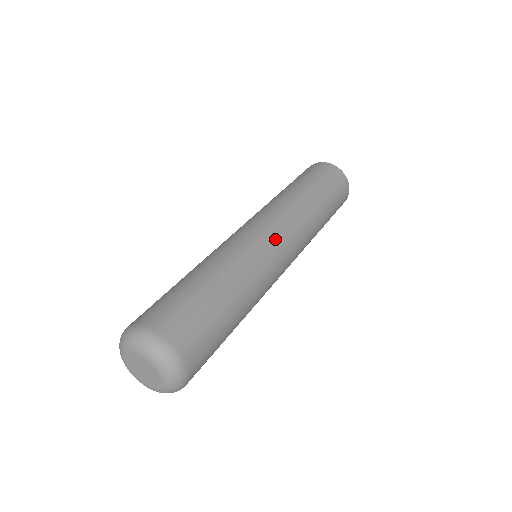
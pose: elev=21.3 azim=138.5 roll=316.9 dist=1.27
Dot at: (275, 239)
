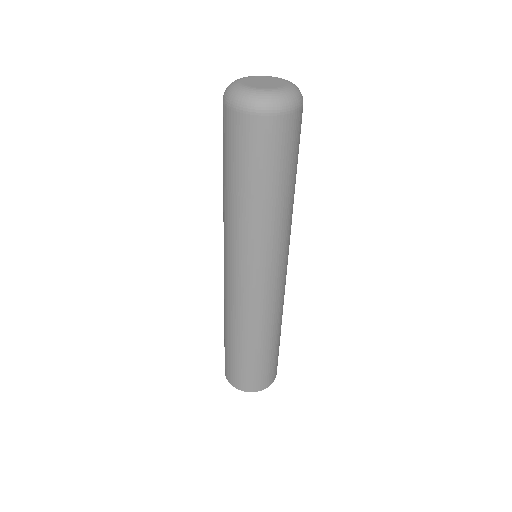
Dot at: occluded
